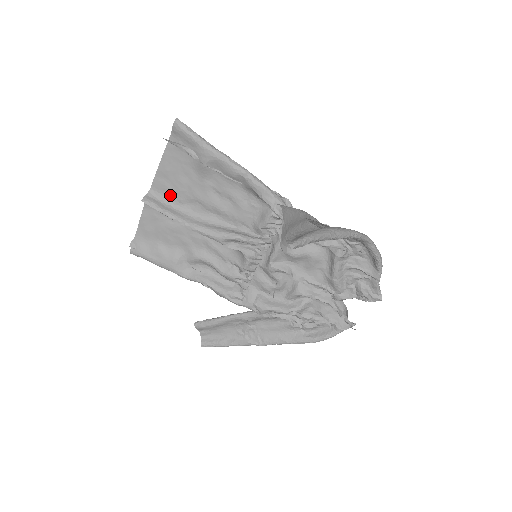
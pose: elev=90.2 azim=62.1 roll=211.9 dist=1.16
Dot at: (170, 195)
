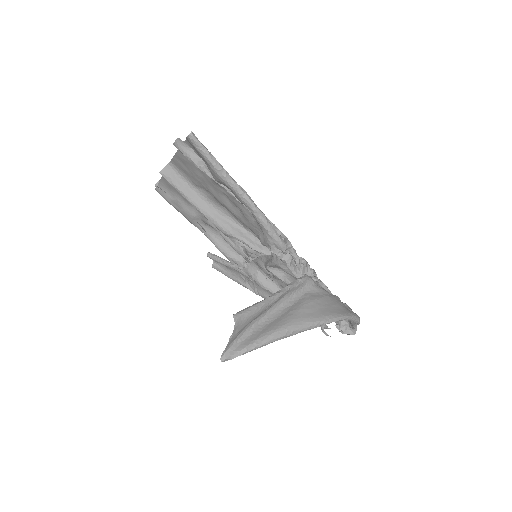
Dot at: (187, 175)
